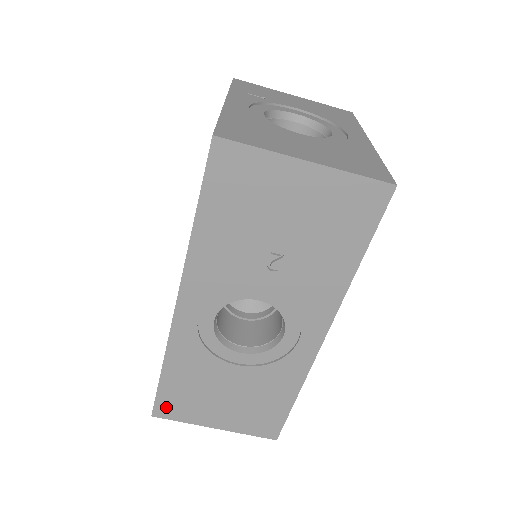
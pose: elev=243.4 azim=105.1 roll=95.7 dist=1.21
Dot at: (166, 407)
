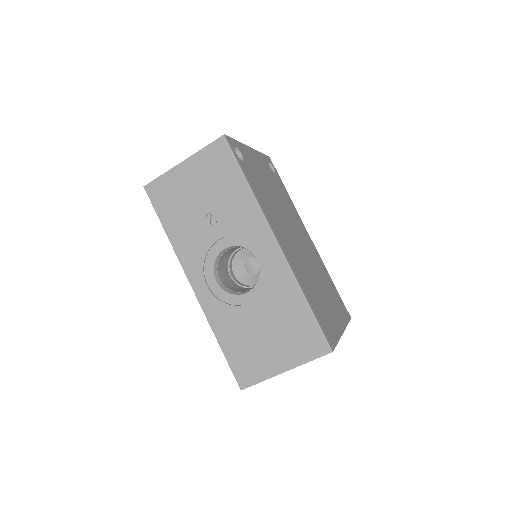
Dot at: (243, 374)
